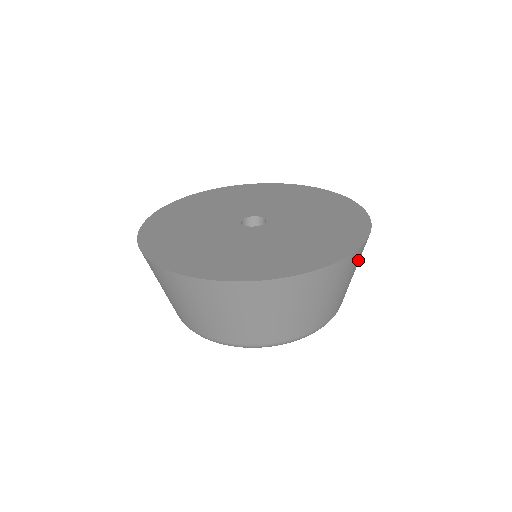
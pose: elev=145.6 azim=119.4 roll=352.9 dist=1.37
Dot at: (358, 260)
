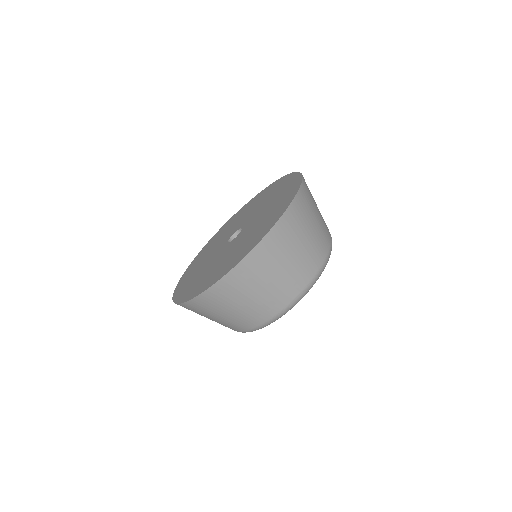
Dot at: (306, 209)
